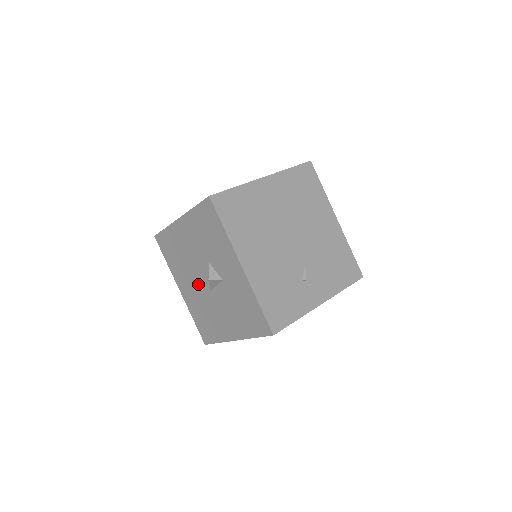
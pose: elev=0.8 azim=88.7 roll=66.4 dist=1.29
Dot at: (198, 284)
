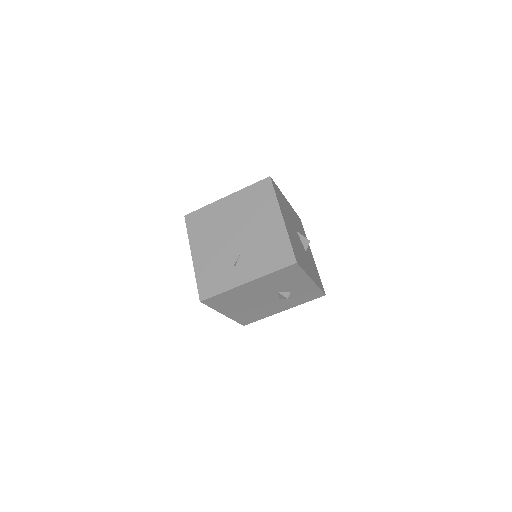
Dot at: occluded
